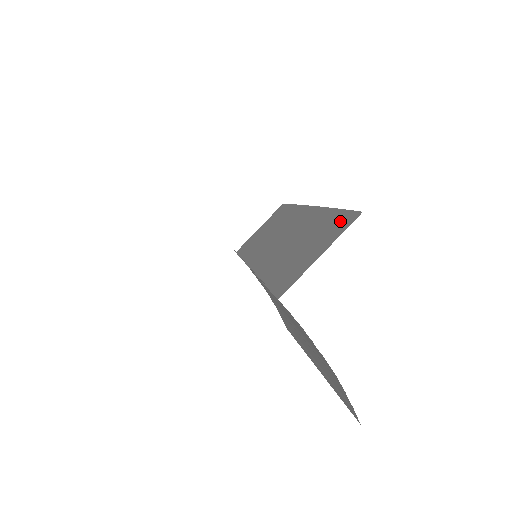
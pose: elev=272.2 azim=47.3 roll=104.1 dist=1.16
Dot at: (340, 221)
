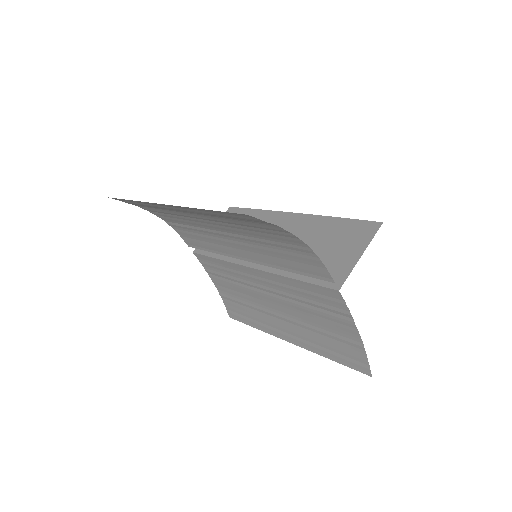
Dot at: (358, 228)
